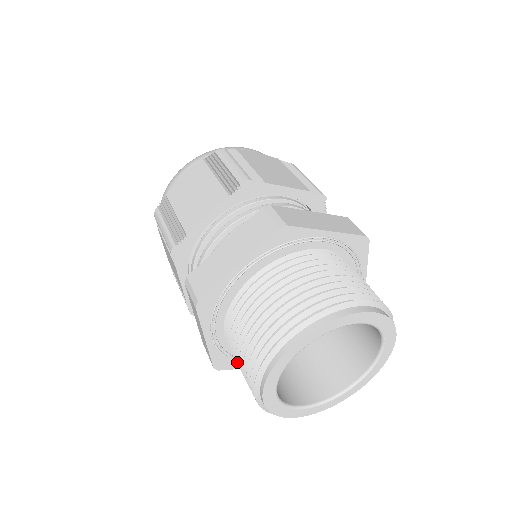
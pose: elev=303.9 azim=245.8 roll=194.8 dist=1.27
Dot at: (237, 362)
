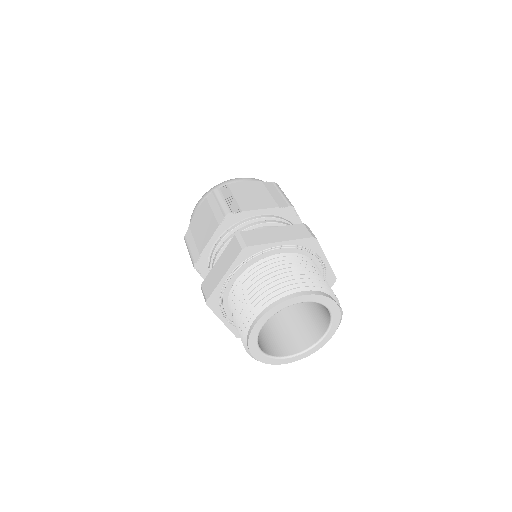
Dot at: occluded
